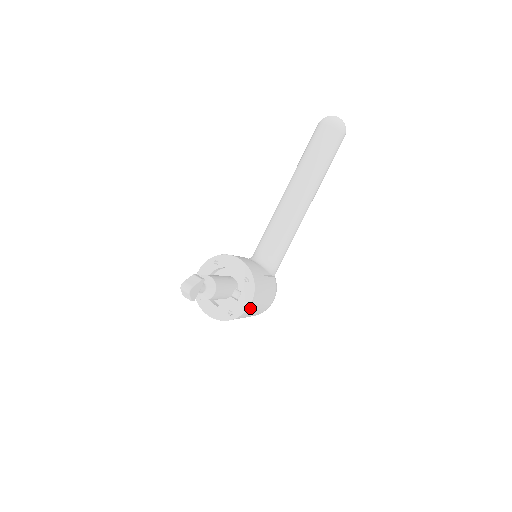
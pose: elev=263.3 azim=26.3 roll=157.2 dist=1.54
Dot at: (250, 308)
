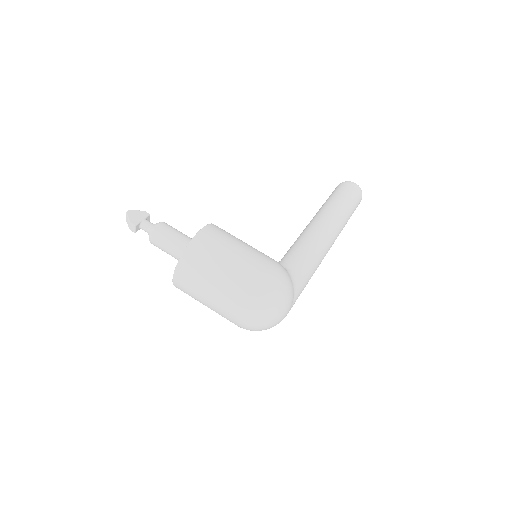
Dot at: (204, 239)
